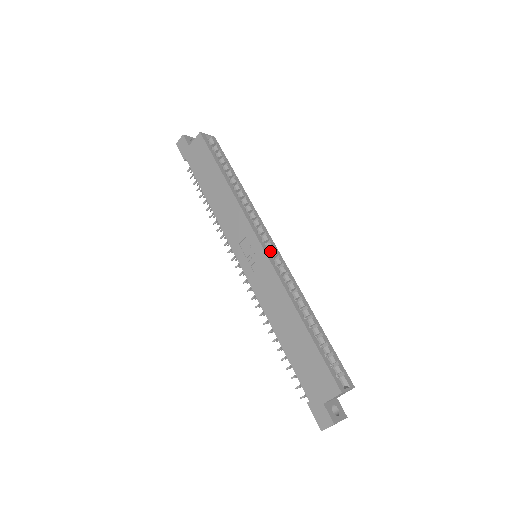
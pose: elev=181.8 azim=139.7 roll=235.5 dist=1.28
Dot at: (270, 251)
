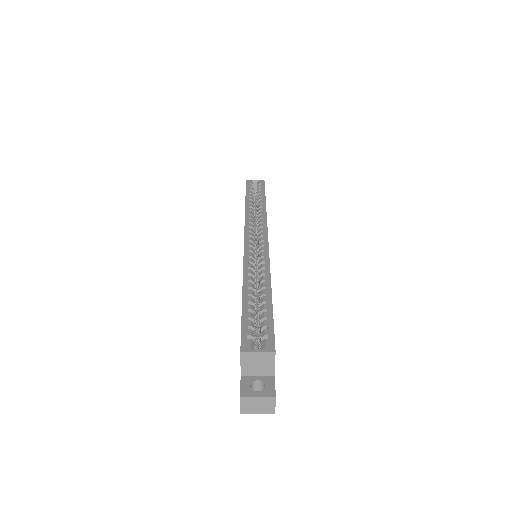
Dot at: occluded
